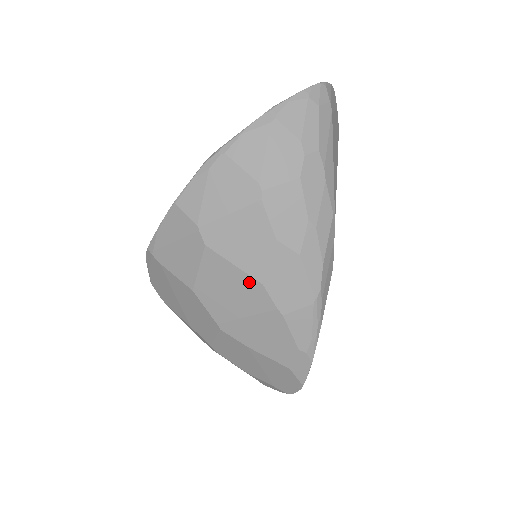
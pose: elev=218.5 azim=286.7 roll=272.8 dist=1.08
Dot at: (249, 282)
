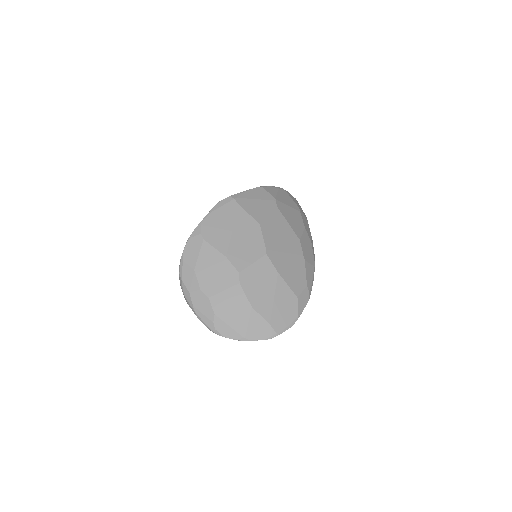
Dot at: (293, 235)
